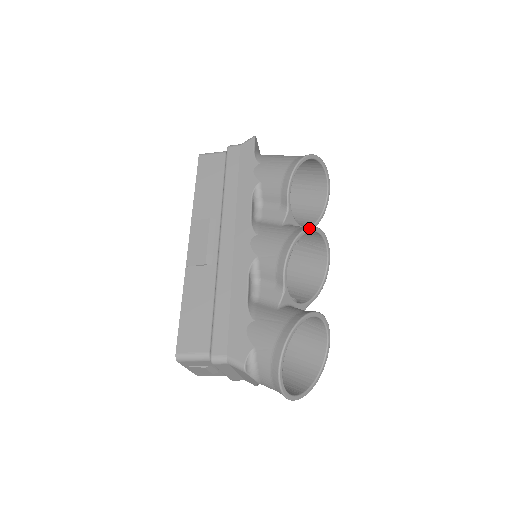
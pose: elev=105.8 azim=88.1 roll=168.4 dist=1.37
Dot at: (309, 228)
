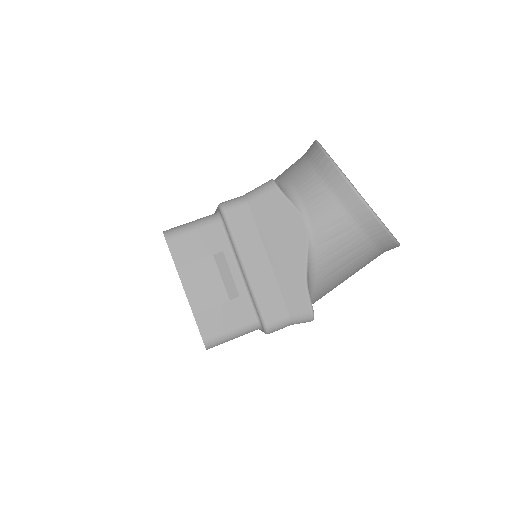
Dot at: occluded
